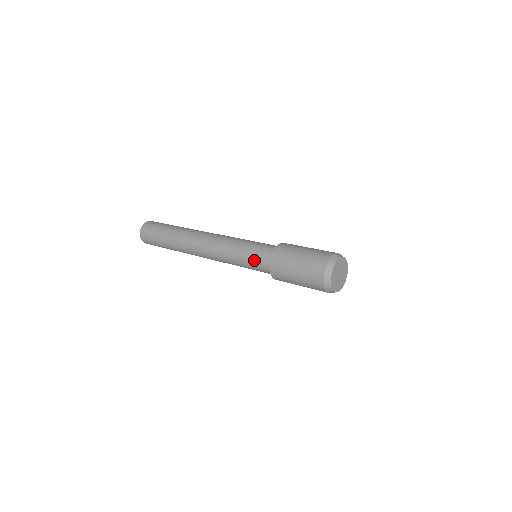
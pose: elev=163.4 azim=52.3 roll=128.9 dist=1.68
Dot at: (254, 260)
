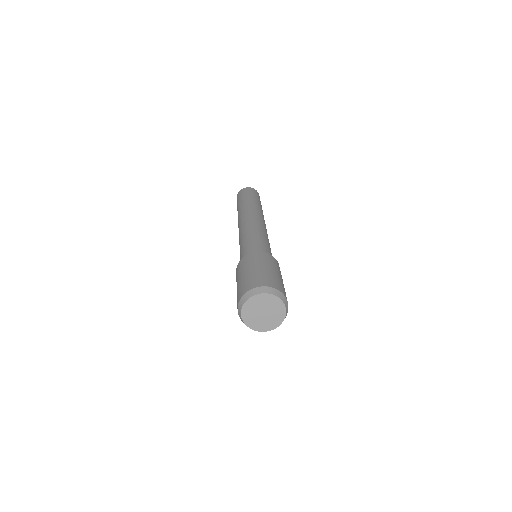
Dot at: (246, 249)
